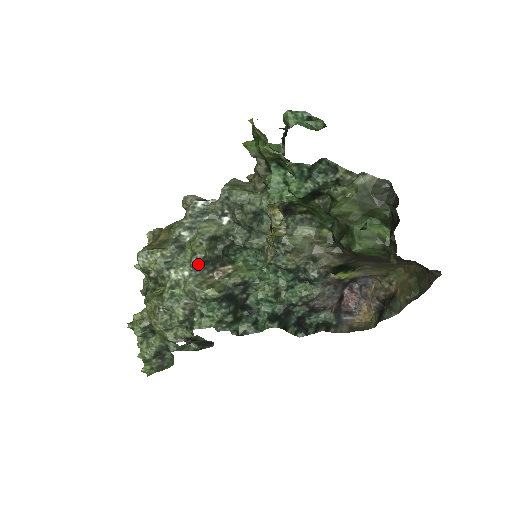
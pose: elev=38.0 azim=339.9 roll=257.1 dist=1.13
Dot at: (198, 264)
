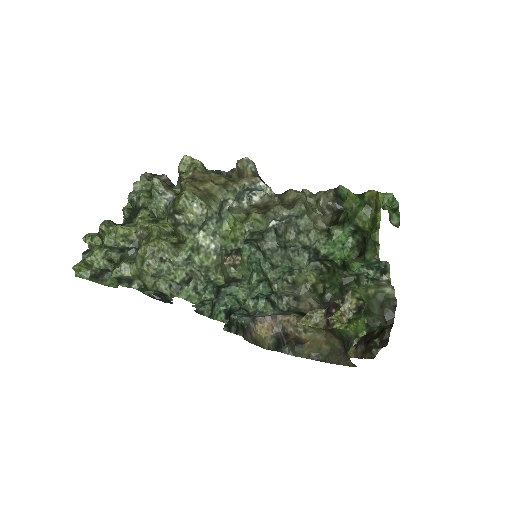
Dot at: (231, 249)
